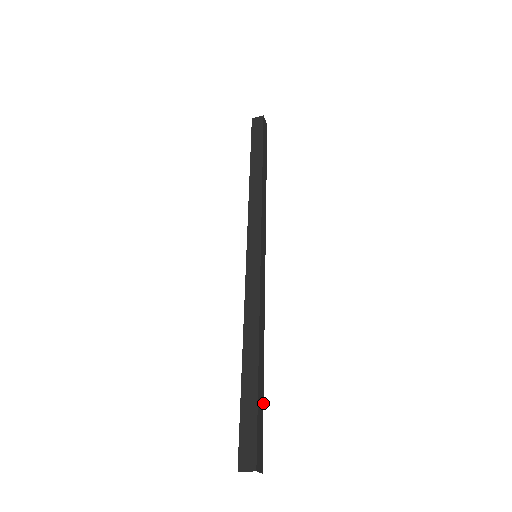
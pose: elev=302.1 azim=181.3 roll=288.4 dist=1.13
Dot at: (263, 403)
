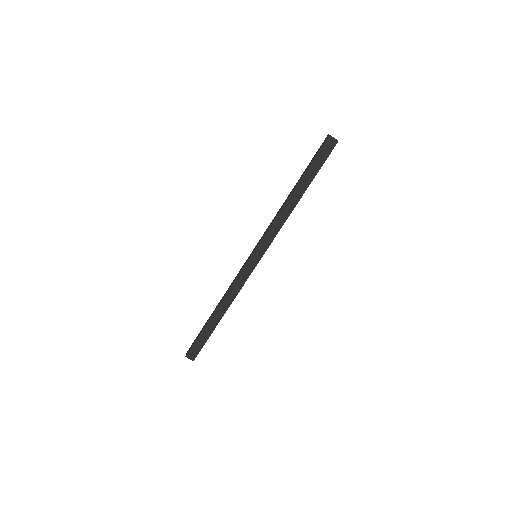
Dot at: occluded
